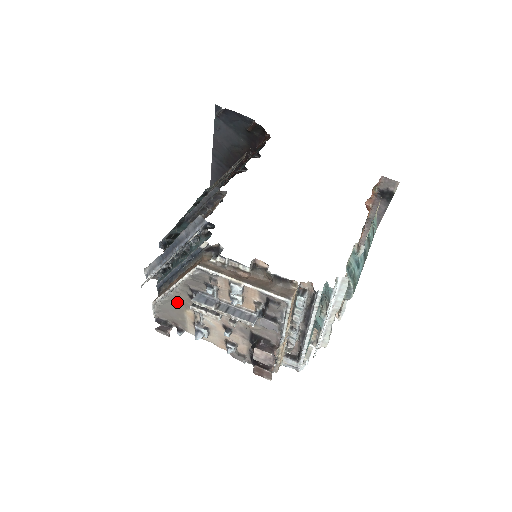
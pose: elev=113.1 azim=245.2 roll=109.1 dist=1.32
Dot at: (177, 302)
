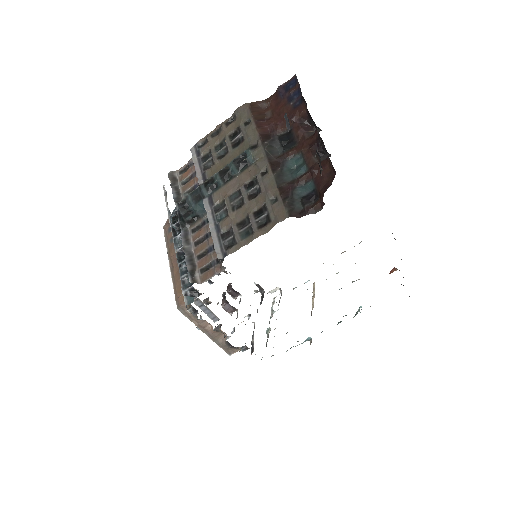
Dot at: occluded
